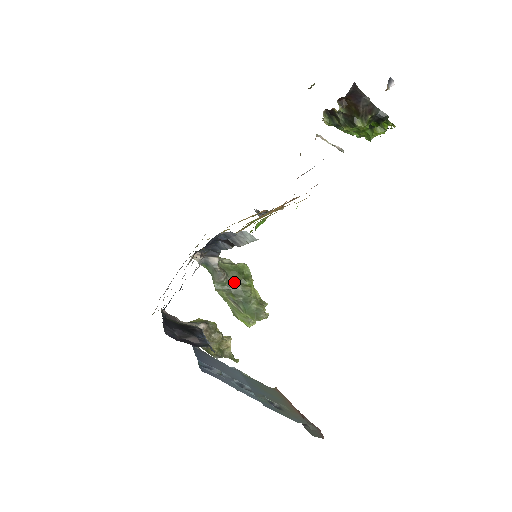
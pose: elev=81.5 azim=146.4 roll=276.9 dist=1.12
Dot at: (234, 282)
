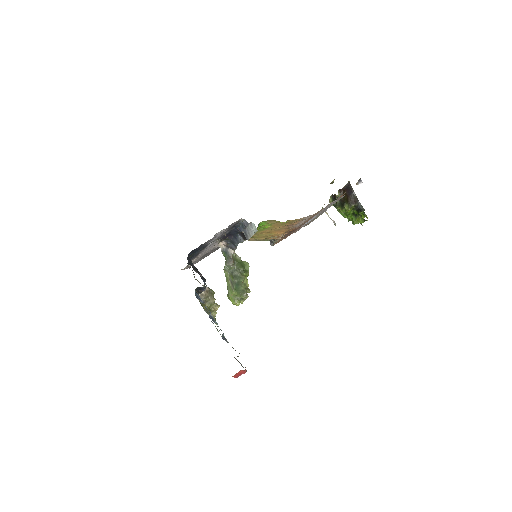
Dot at: (237, 270)
